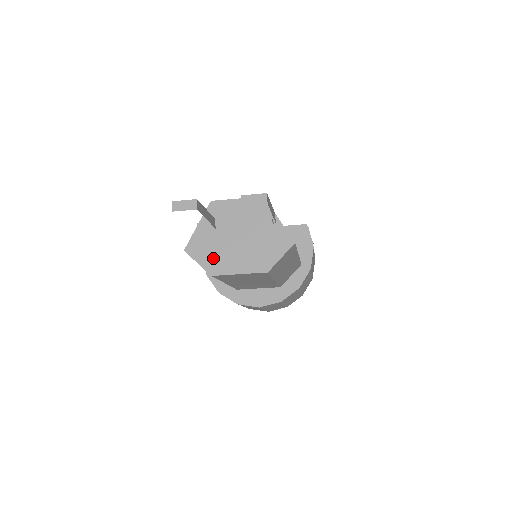
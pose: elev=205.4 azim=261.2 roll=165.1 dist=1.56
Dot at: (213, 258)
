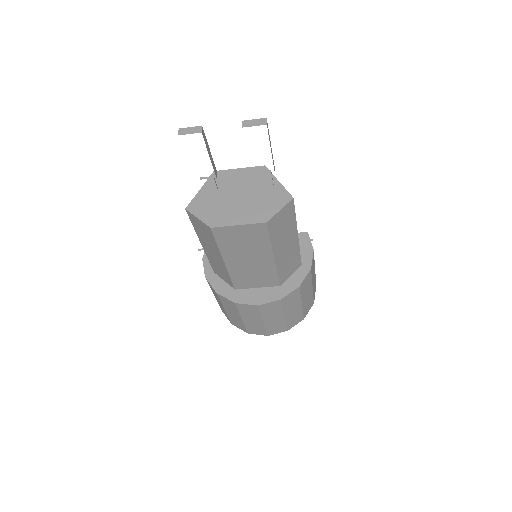
Dot at: (213, 213)
